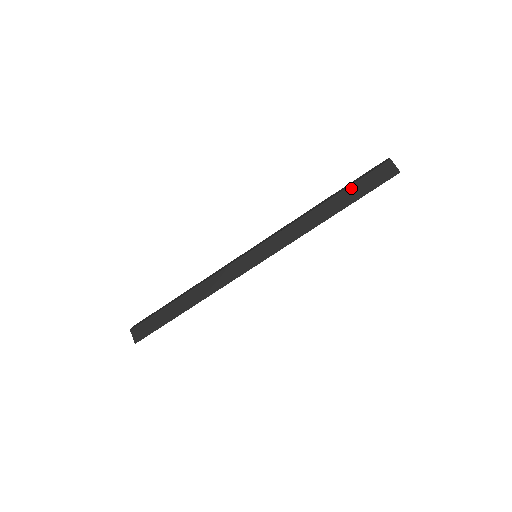
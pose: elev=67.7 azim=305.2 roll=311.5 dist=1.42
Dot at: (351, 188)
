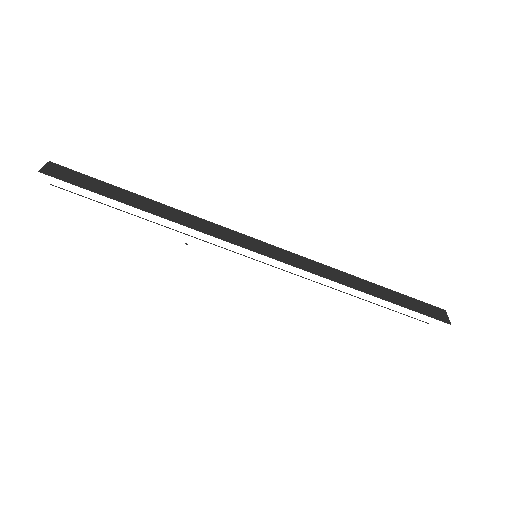
Dot at: (399, 294)
